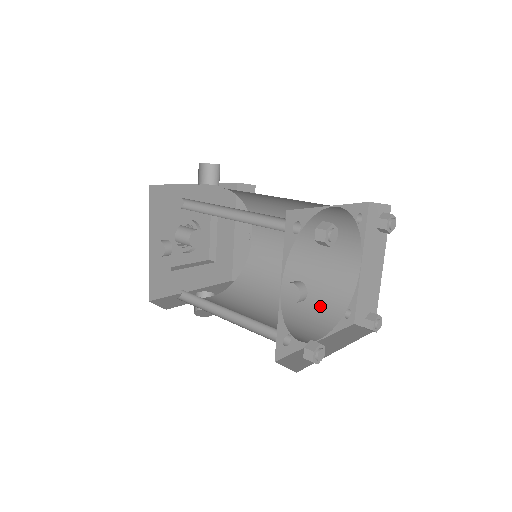
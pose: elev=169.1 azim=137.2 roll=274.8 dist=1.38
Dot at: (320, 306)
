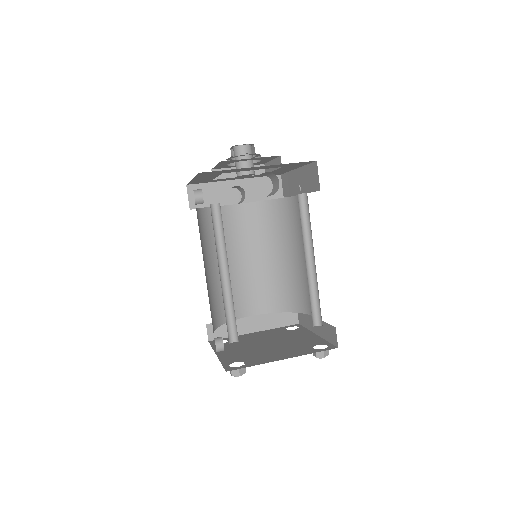
Dot at: (282, 291)
